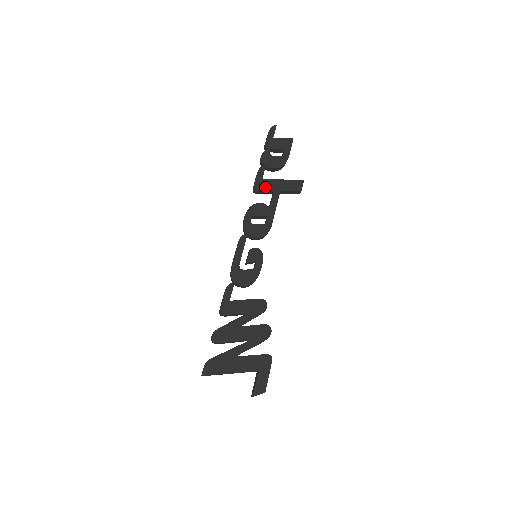
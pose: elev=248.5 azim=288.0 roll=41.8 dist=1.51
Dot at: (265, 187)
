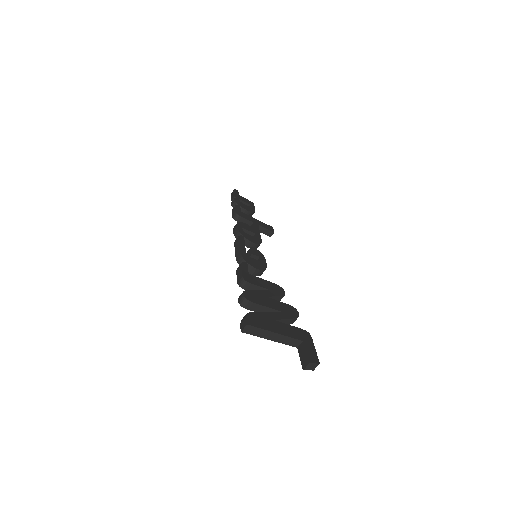
Dot at: (245, 217)
